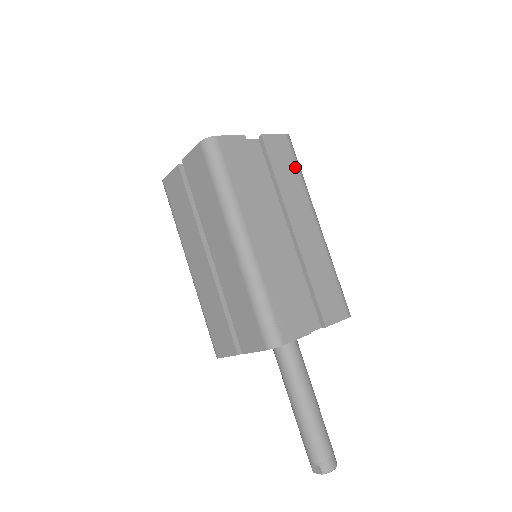
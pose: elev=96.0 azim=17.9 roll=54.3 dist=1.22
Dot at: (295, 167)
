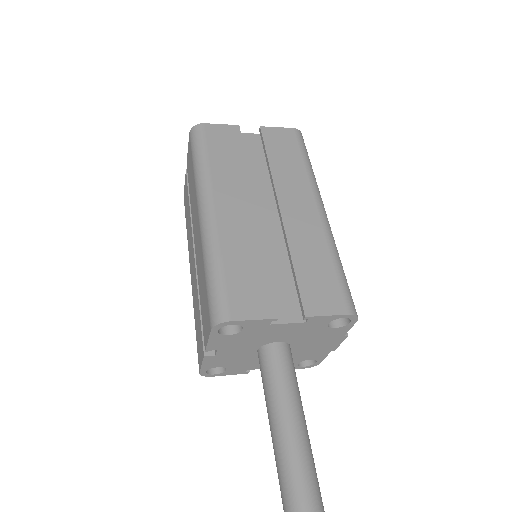
Dot at: (299, 155)
